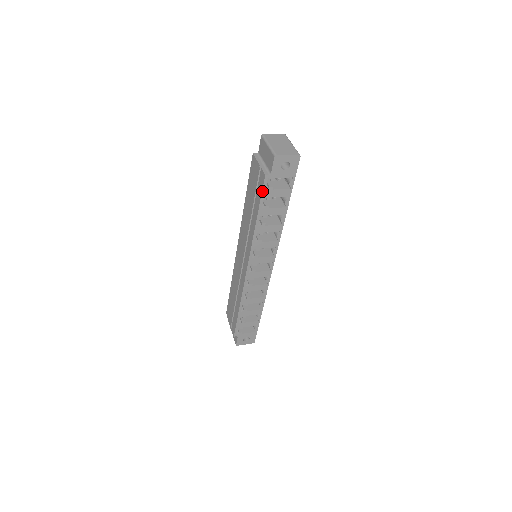
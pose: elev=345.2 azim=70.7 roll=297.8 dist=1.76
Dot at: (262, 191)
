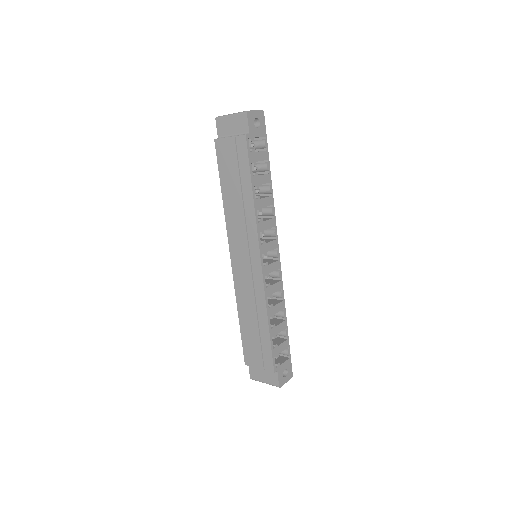
Dot at: (248, 155)
